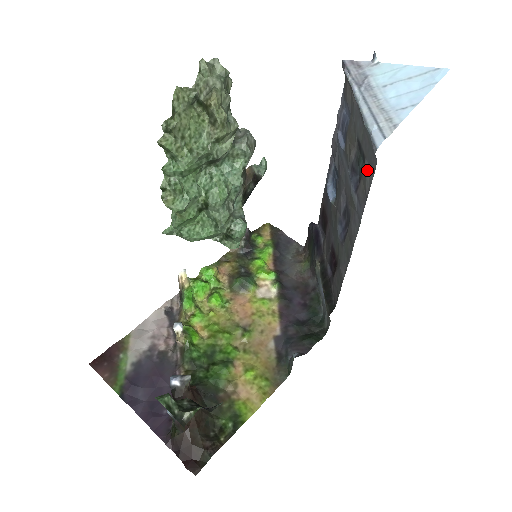
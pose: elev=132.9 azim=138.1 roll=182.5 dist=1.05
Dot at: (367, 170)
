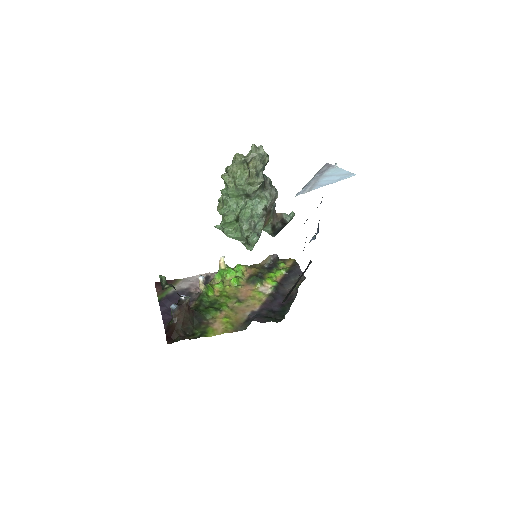
Dot at: occluded
